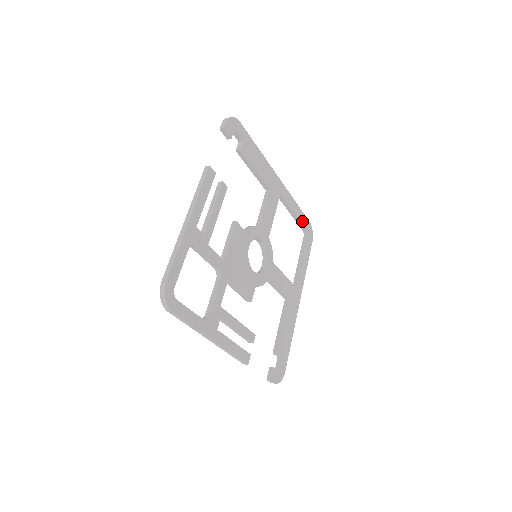
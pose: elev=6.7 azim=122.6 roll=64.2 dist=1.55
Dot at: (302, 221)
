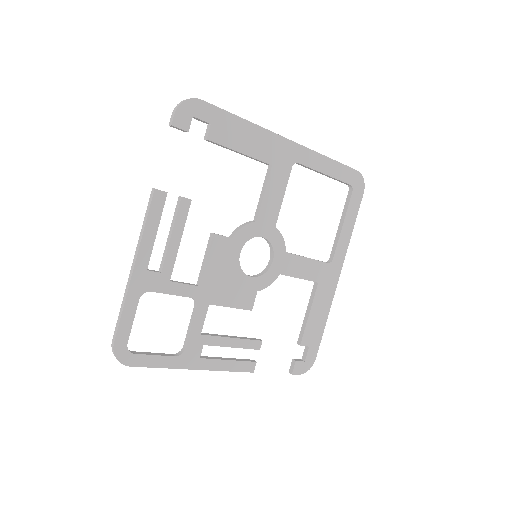
Dot at: (341, 176)
